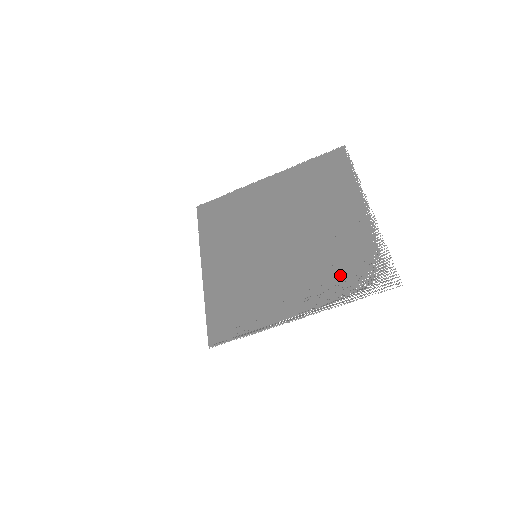
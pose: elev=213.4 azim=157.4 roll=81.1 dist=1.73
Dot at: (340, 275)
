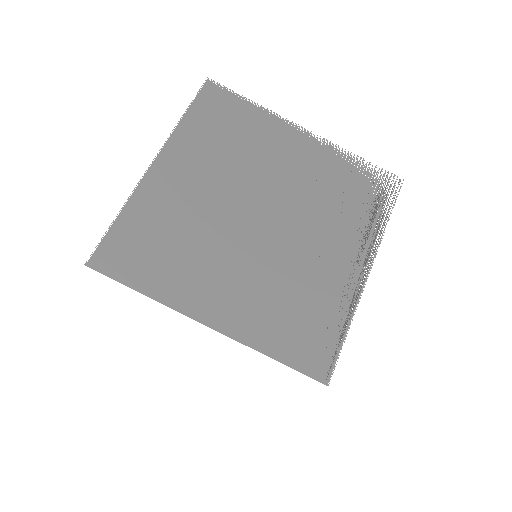
Dot at: (355, 208)
